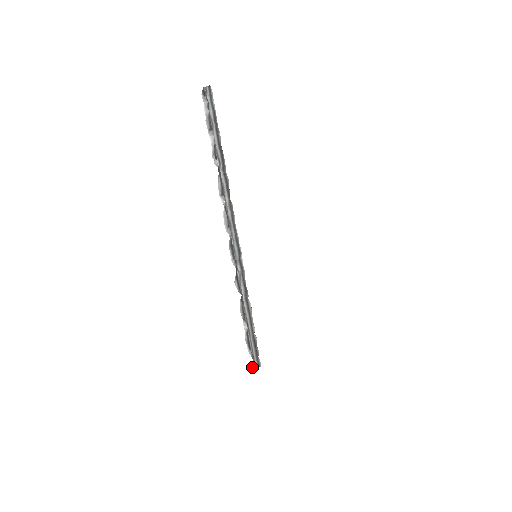
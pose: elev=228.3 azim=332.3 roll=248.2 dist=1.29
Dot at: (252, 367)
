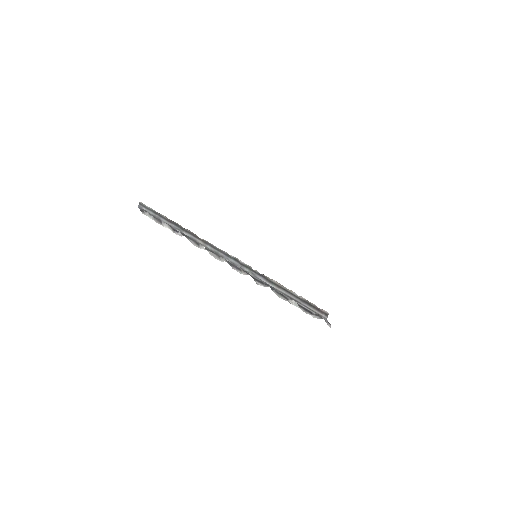
Dot at: (329, 325)
